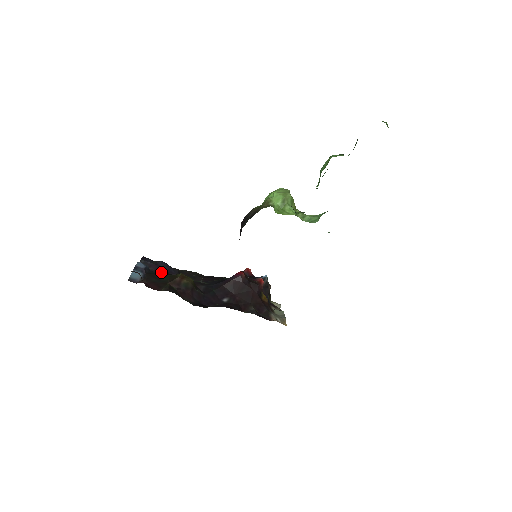
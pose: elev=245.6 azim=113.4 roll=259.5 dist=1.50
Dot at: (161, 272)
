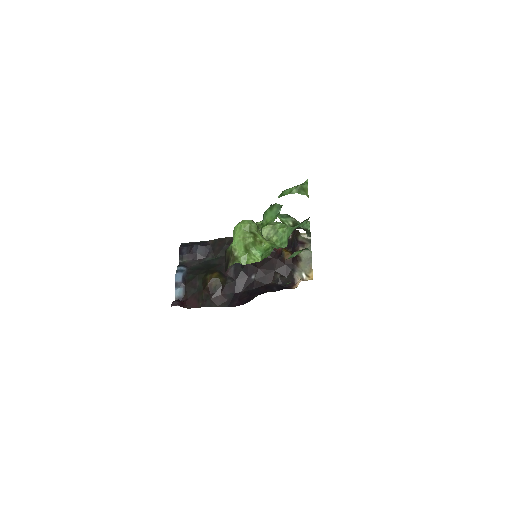
Dot at: (198, 259)
